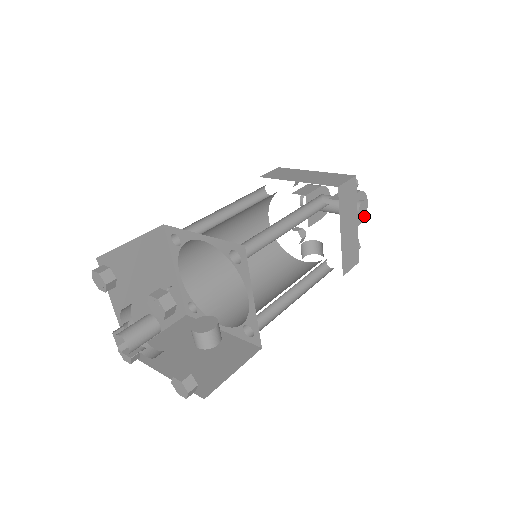
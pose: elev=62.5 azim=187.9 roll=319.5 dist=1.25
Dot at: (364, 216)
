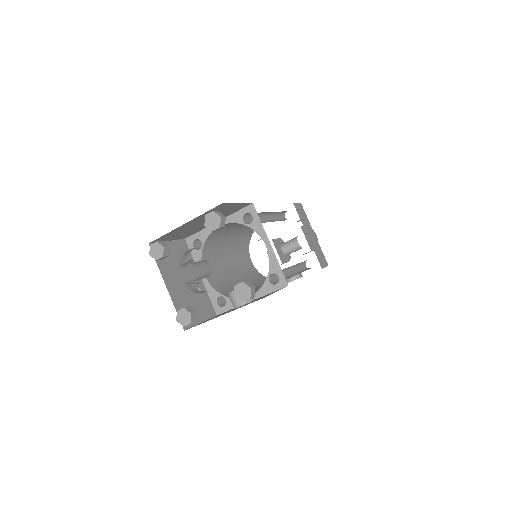
Dot at: occluded
